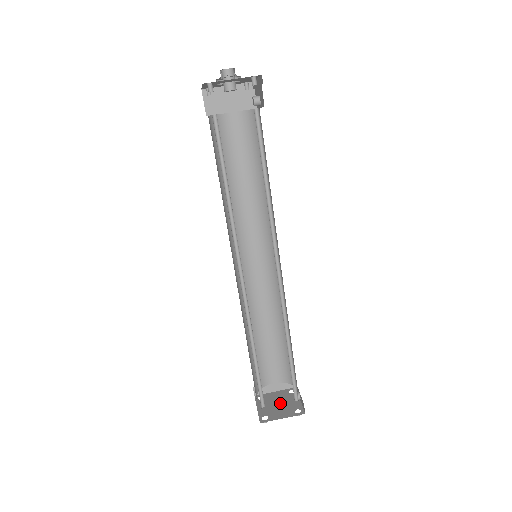
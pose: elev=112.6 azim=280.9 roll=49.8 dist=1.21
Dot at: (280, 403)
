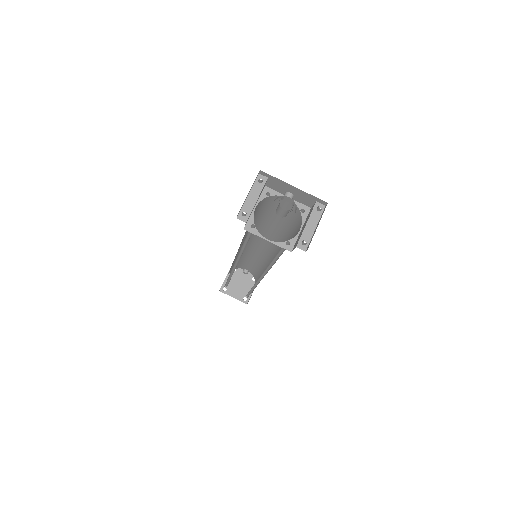
Dot at: (239, 283)
